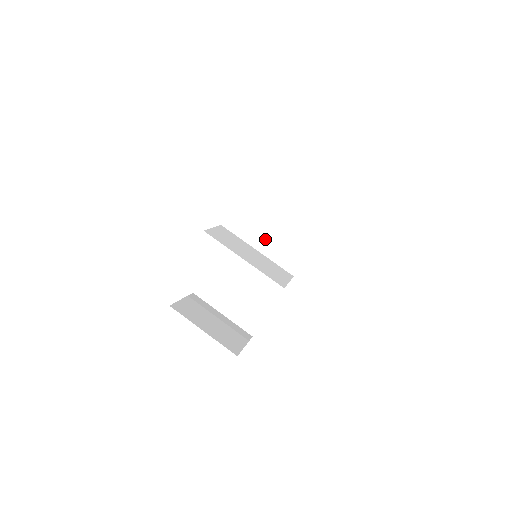
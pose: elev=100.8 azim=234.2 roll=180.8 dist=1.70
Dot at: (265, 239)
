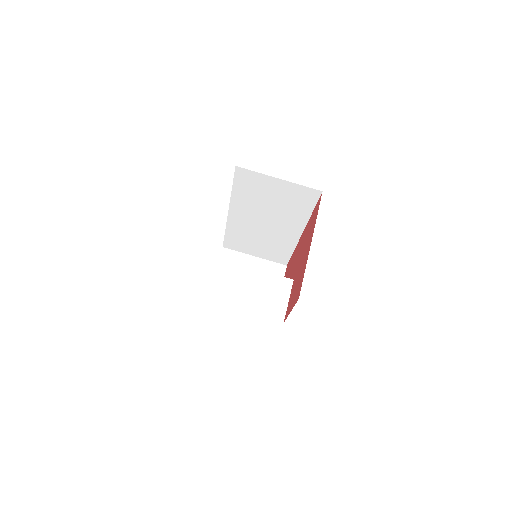
Dot at: (261, 213)
